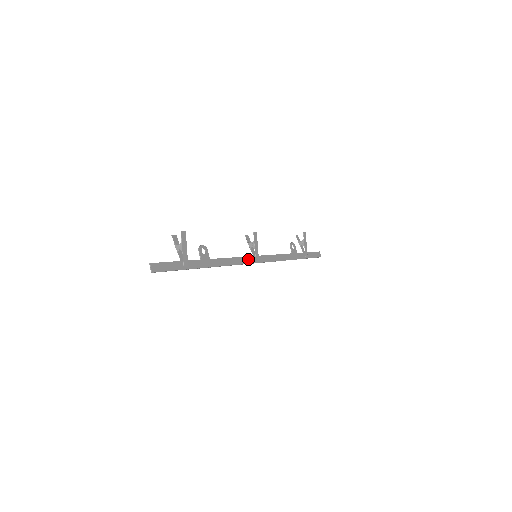
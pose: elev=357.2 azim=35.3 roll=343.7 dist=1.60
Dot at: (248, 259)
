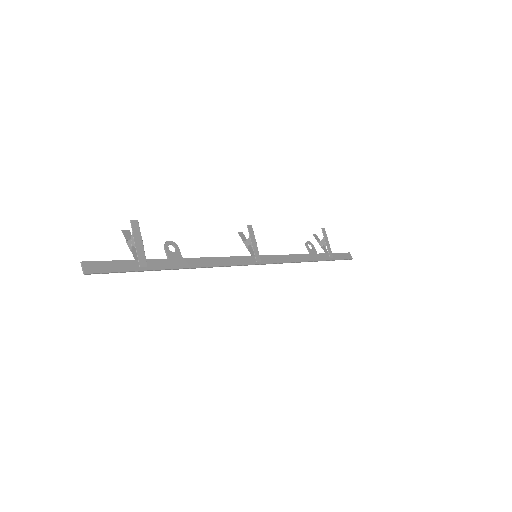
Dot at: (244, 259)
